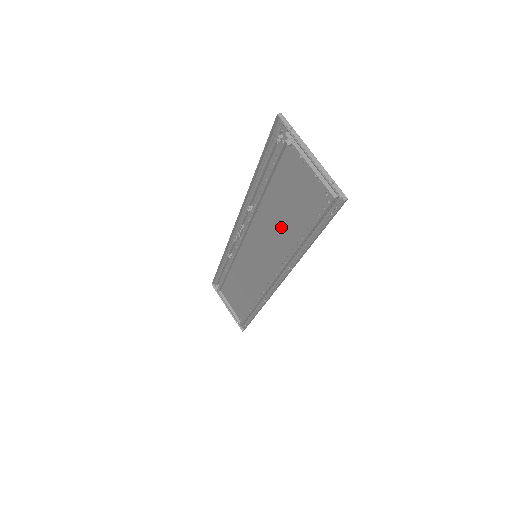
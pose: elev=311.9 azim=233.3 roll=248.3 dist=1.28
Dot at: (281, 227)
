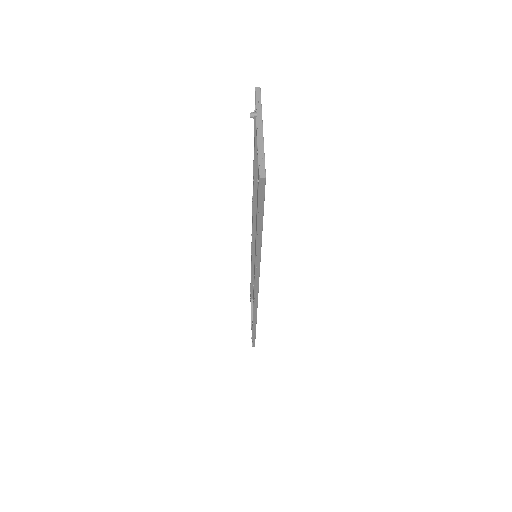
Dot at: occluded
